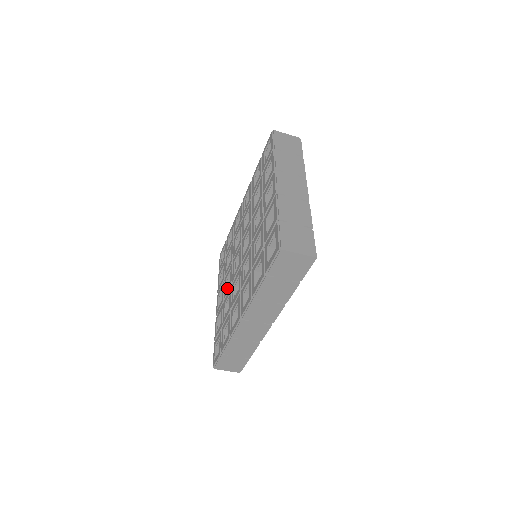
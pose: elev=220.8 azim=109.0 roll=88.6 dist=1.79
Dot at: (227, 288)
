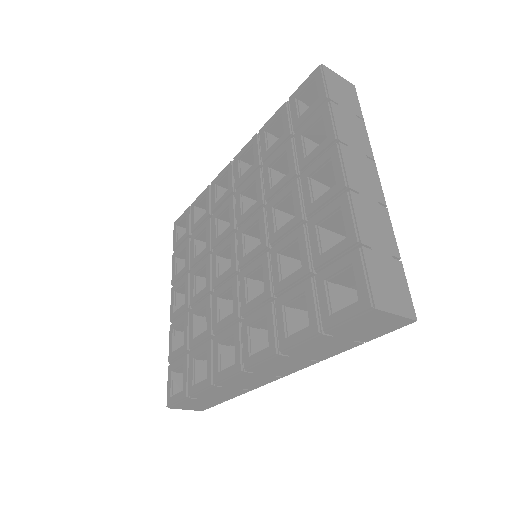
Dot at: (199, 292)
